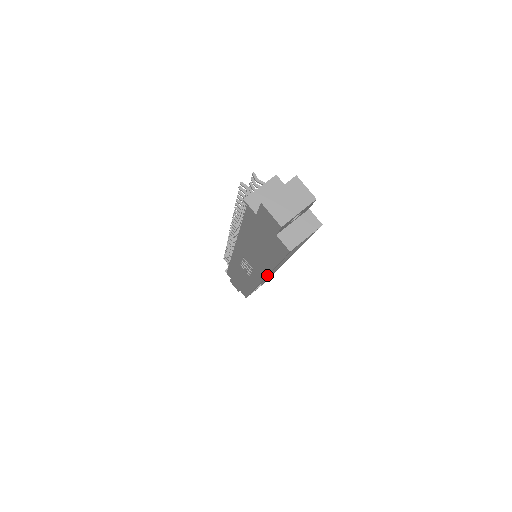
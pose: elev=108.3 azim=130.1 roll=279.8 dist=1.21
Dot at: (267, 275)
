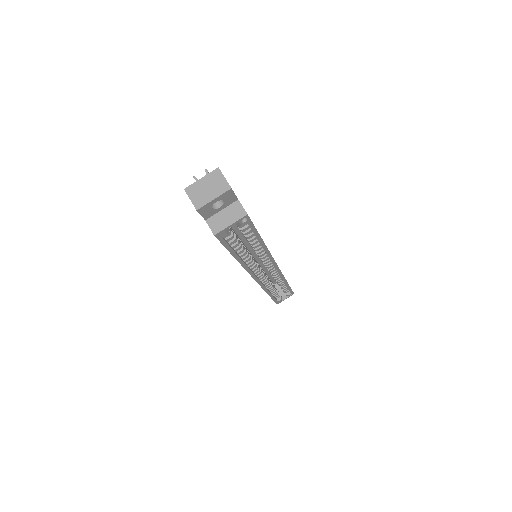
Dot at: (245, 269)
